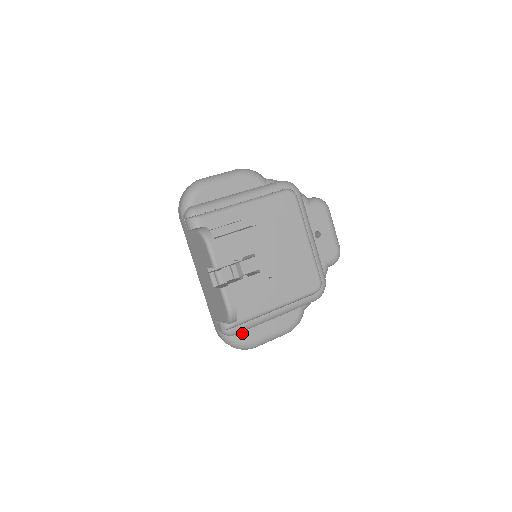
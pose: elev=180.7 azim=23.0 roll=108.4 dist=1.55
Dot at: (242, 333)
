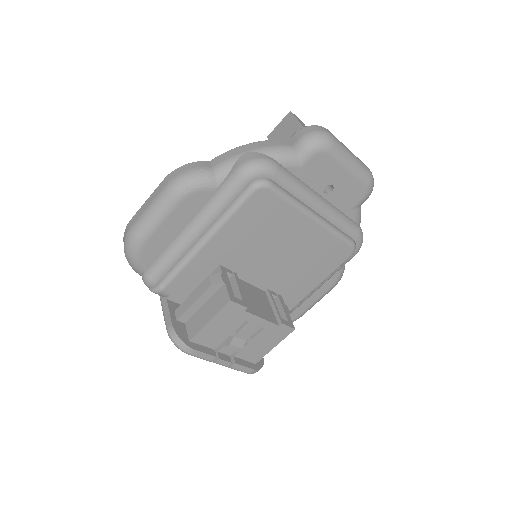
Dot at: occluded
